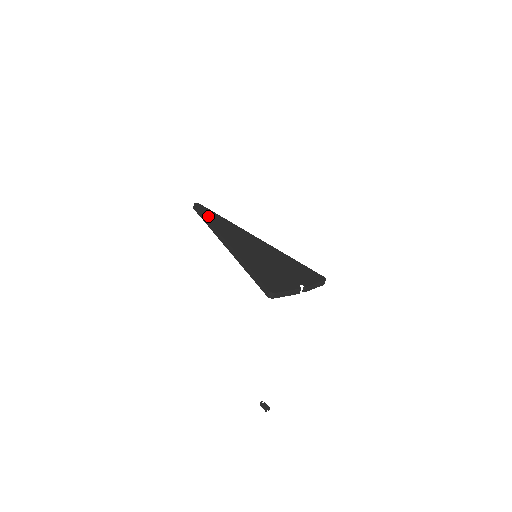
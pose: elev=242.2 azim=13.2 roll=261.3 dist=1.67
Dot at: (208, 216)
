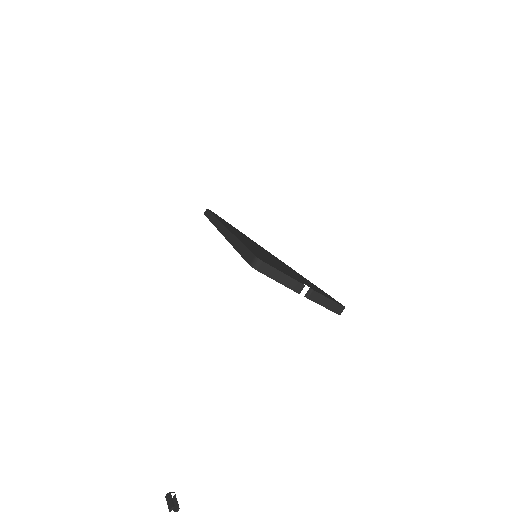
Dot at: (217, 216)
